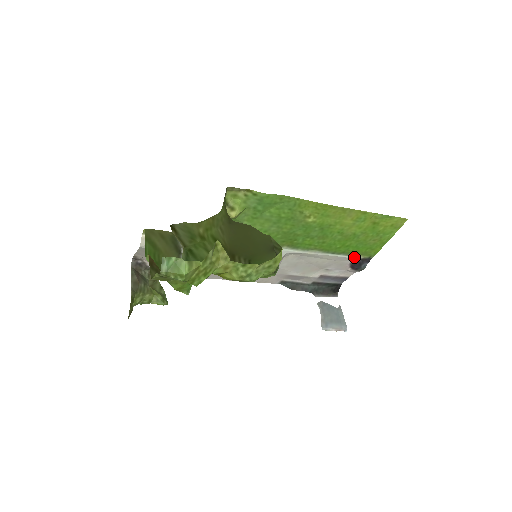
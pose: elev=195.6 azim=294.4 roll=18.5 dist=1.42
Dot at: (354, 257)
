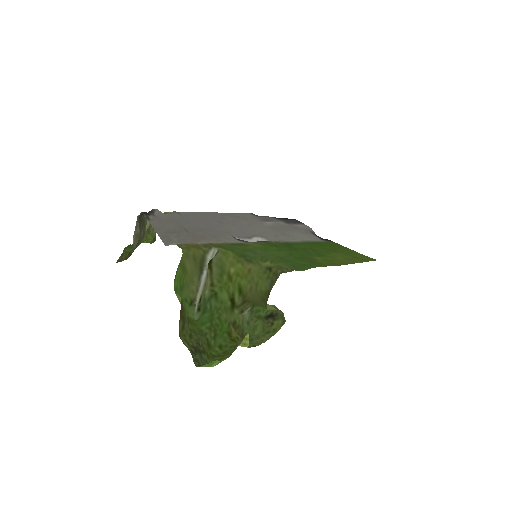
Dot at: (321, 240)
